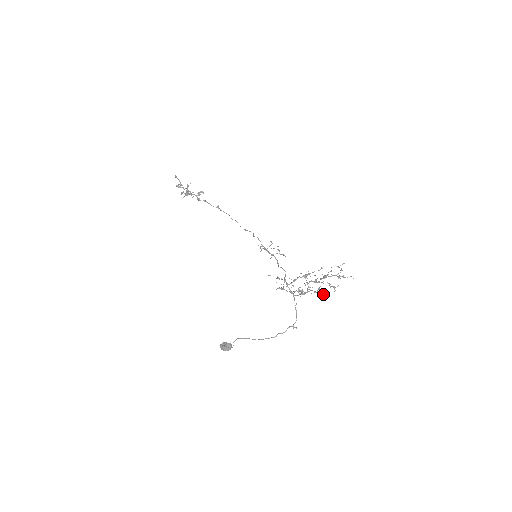
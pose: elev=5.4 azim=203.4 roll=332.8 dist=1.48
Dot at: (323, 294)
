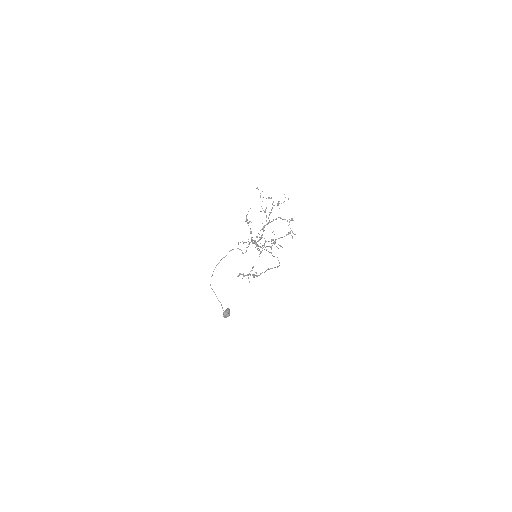
Dot at: occluded
